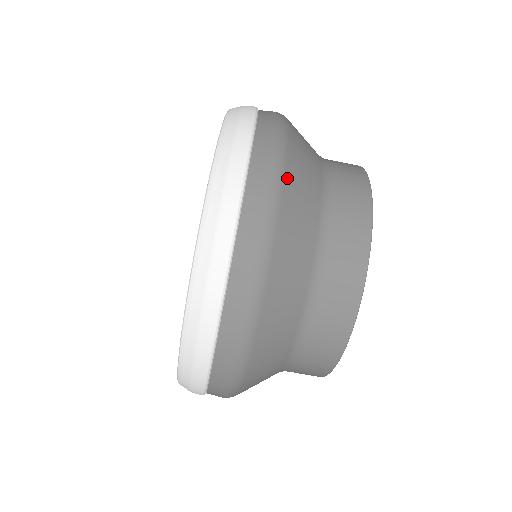
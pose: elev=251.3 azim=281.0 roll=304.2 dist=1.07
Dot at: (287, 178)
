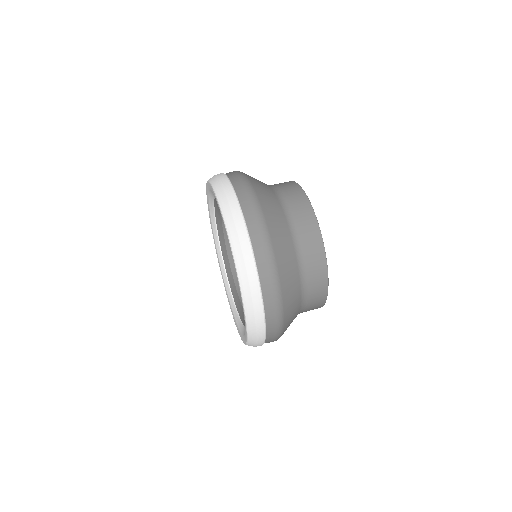
Dot at: (256, 190)
